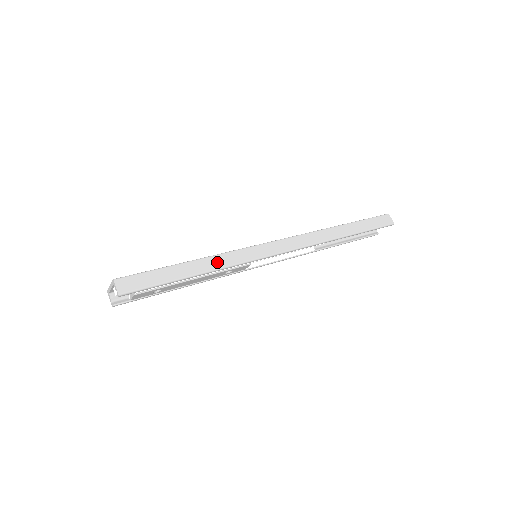
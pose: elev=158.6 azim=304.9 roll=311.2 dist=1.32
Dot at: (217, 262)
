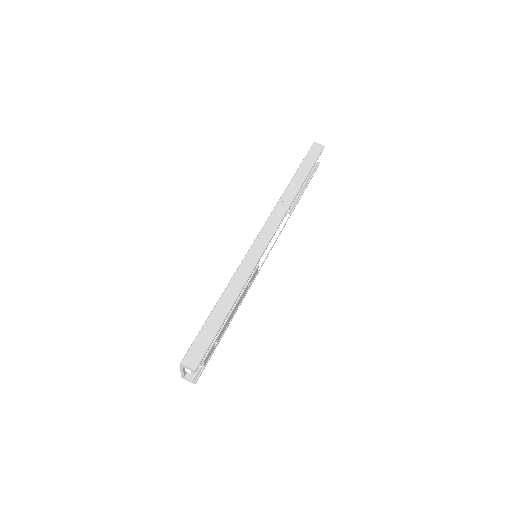
Dot at: (236, 285)
